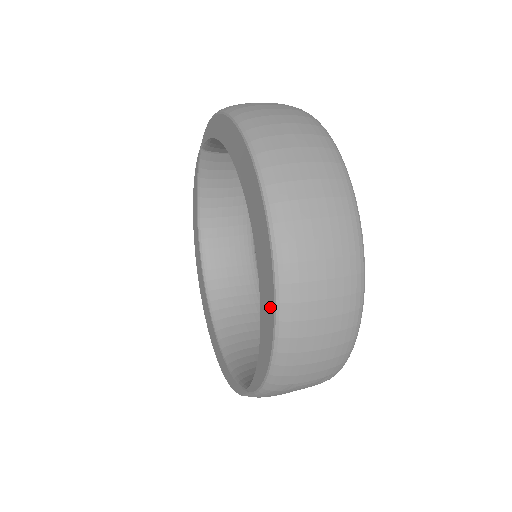
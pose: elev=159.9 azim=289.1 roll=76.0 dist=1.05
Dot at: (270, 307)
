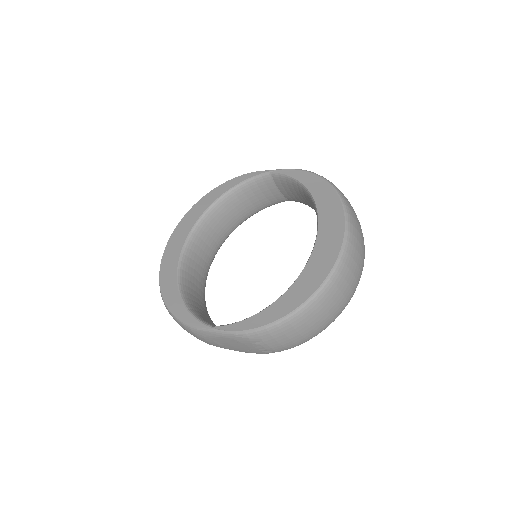
Dot at: (304, 295)
